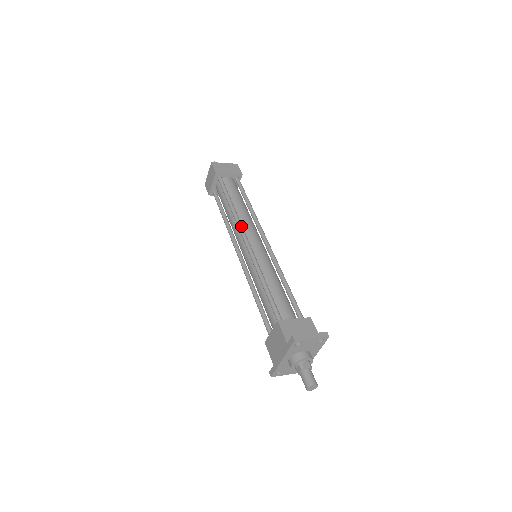
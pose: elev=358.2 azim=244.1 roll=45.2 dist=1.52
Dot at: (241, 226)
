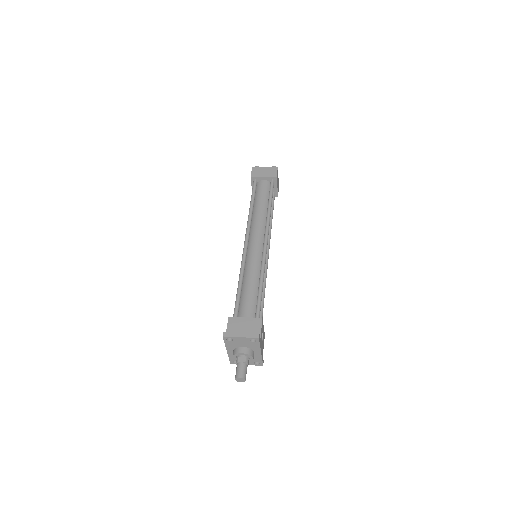
Dot at: (248, 228)
